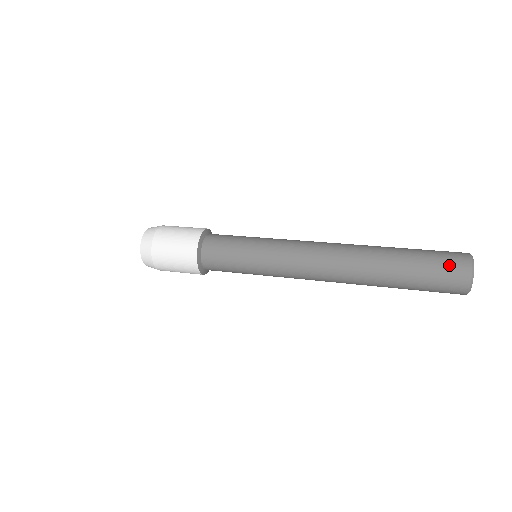
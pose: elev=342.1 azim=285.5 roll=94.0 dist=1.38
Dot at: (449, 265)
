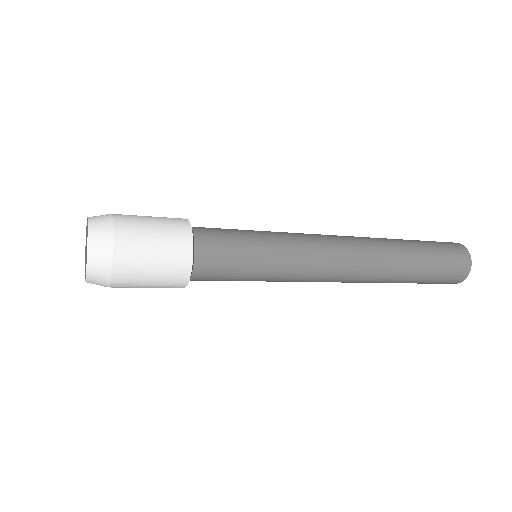
Dot at: occluded
